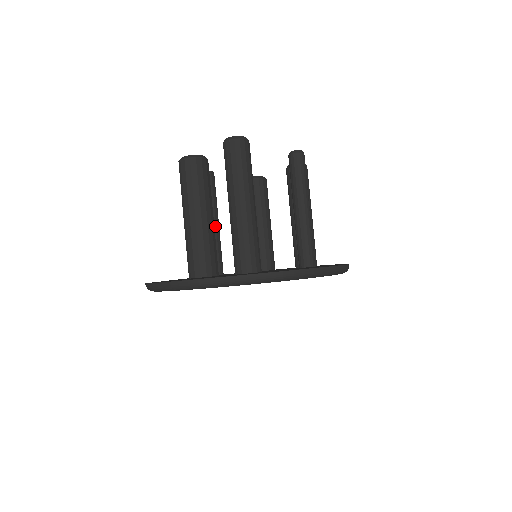
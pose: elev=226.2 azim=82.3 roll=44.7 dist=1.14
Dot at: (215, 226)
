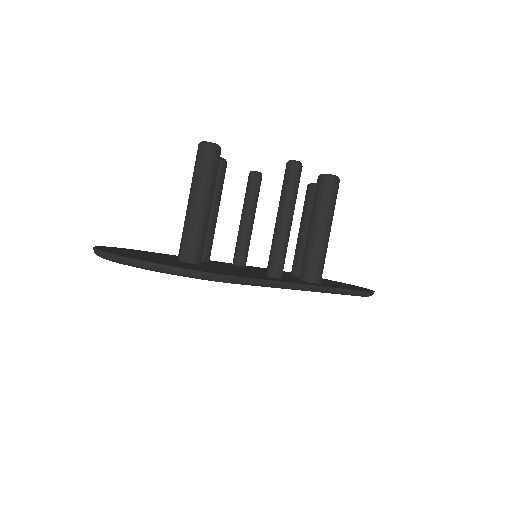
Dot at: (246, 222)
